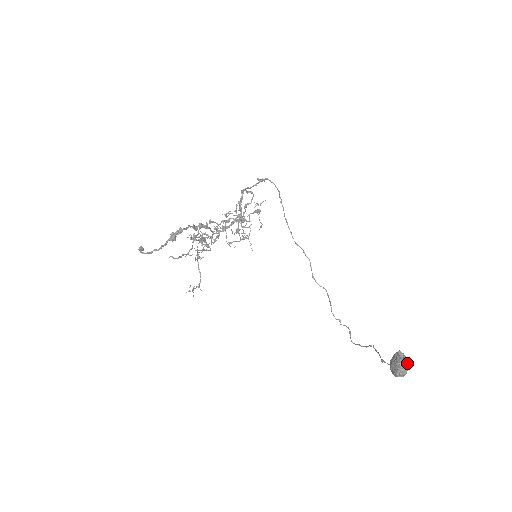
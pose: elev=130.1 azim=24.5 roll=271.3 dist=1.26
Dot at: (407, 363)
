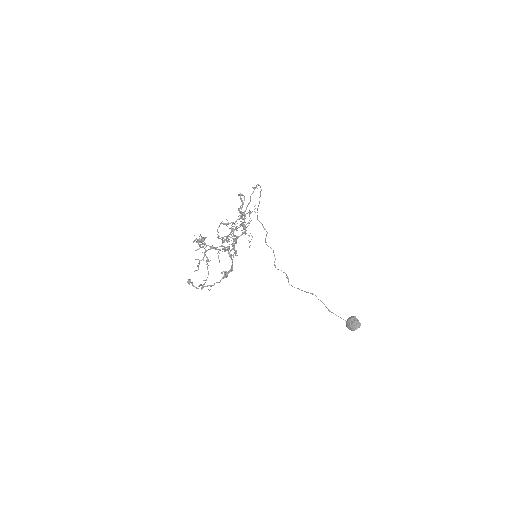
Dot at: occluded
